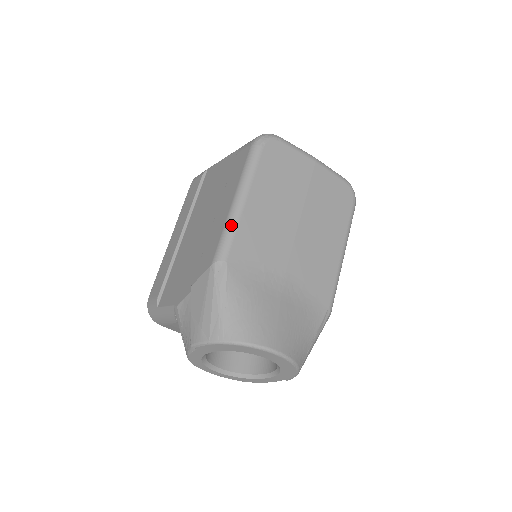
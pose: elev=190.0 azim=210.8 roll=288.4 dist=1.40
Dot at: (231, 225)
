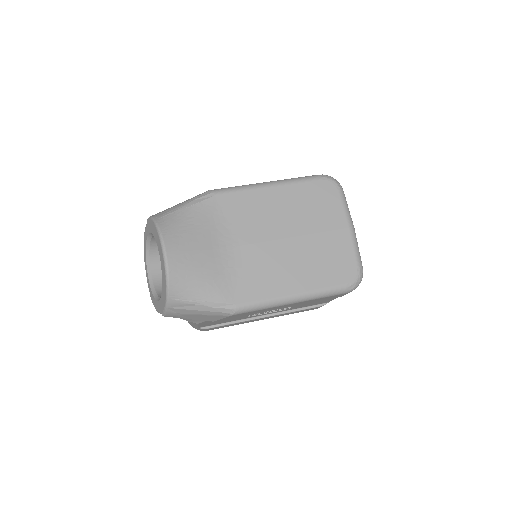
Dot at: (244, 186)
